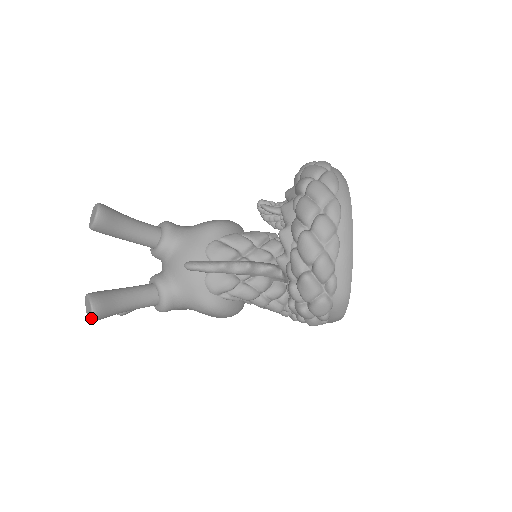
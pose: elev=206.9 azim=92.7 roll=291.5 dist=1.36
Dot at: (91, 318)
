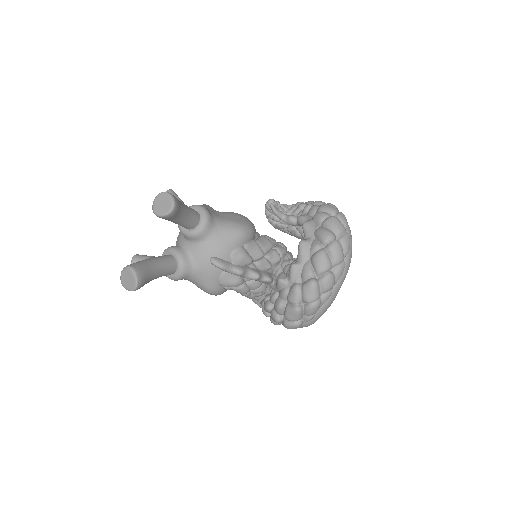
Dot at: (129, 290)
